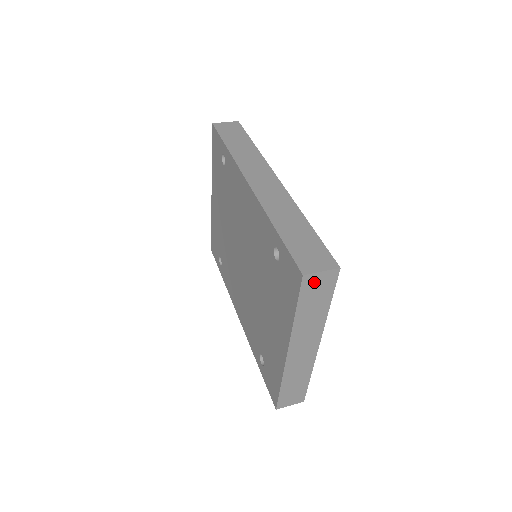
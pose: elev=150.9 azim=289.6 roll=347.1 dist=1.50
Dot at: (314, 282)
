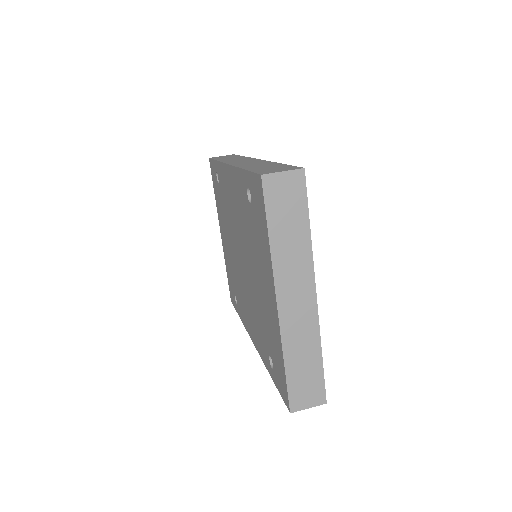
Dot at: (278, 187)
